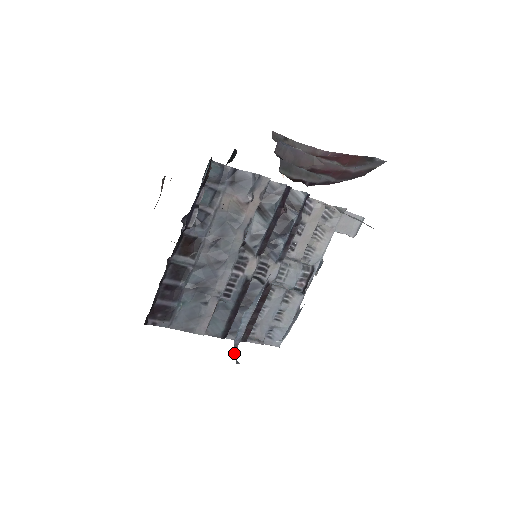
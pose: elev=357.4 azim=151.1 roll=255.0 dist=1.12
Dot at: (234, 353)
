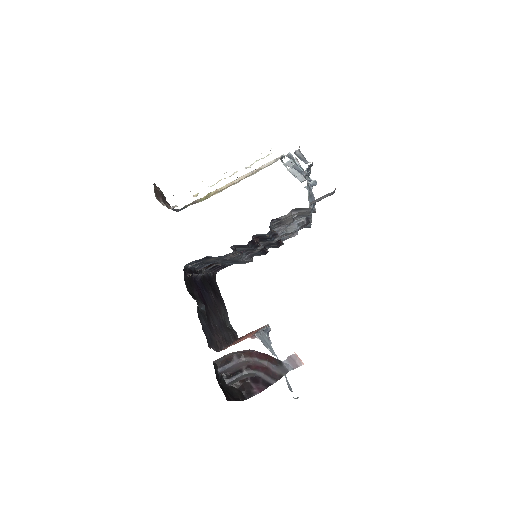
Dot at: (267, 336)
